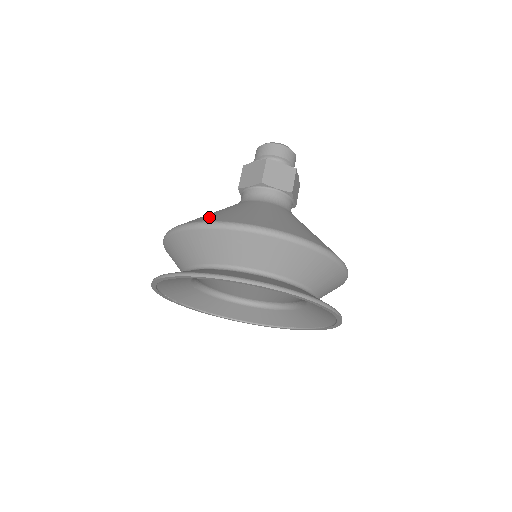
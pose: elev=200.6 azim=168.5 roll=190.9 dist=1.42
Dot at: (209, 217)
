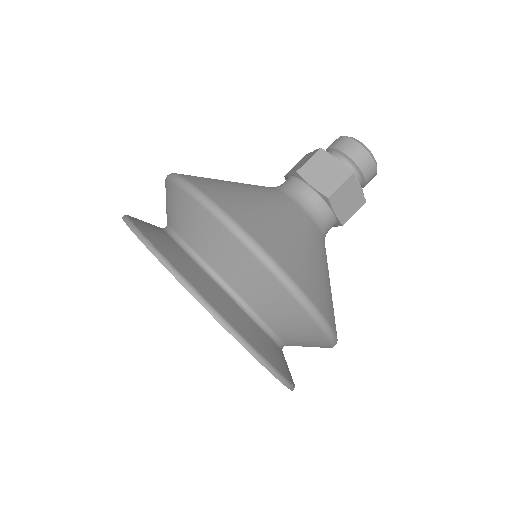
Dot at: occluded
